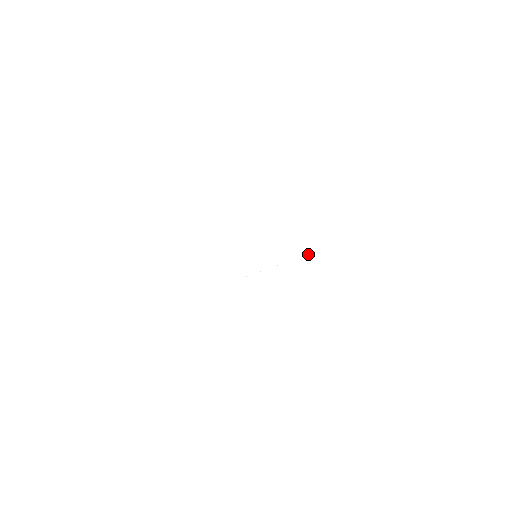
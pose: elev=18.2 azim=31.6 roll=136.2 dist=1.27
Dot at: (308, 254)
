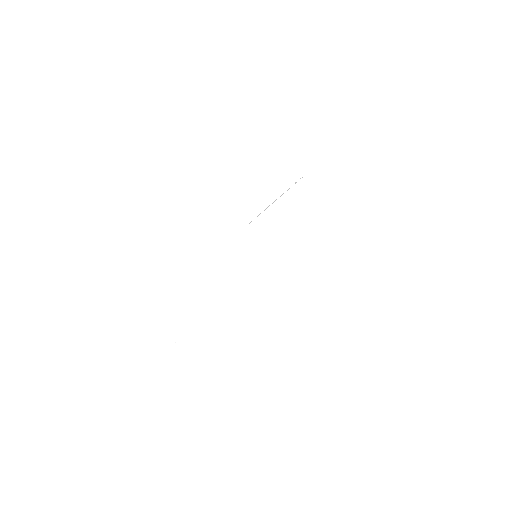
Dot at: occluded
